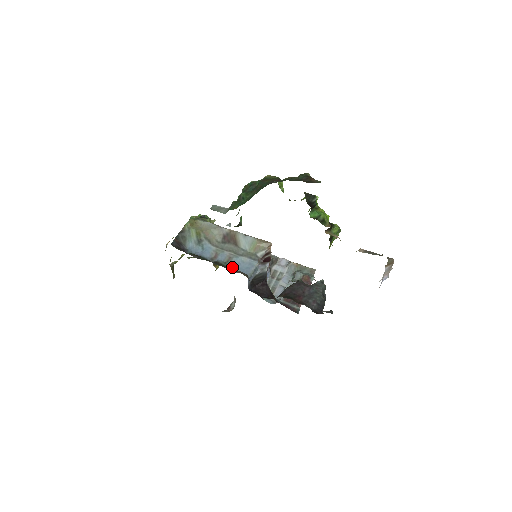
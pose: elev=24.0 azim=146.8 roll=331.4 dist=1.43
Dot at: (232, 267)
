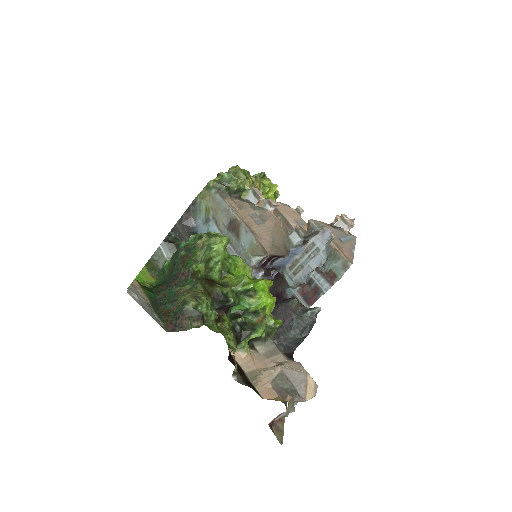
Dot at: occluded
